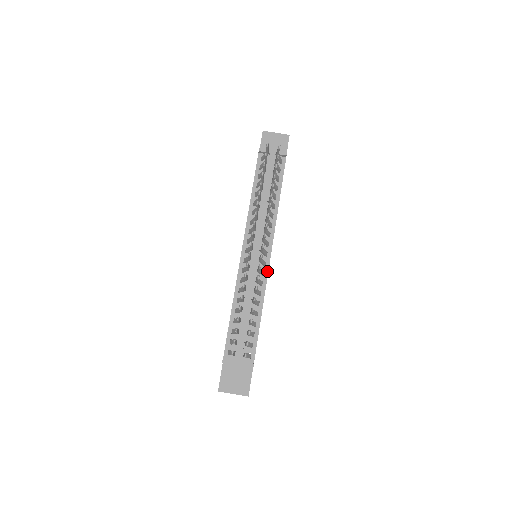
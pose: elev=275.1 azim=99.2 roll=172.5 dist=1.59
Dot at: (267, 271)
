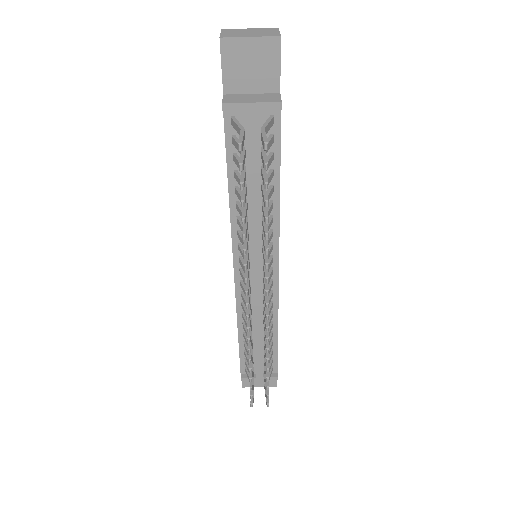
Dot at: (277, 289)
